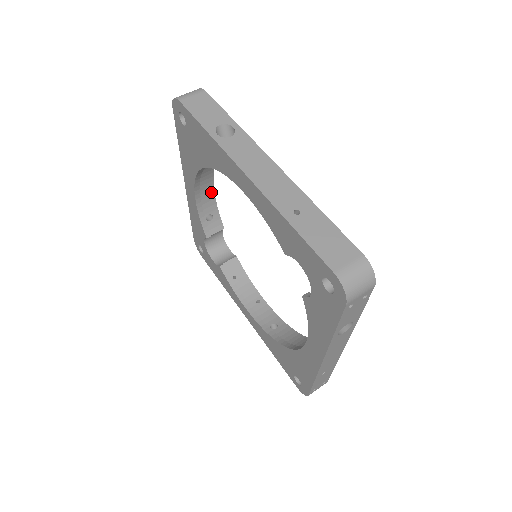
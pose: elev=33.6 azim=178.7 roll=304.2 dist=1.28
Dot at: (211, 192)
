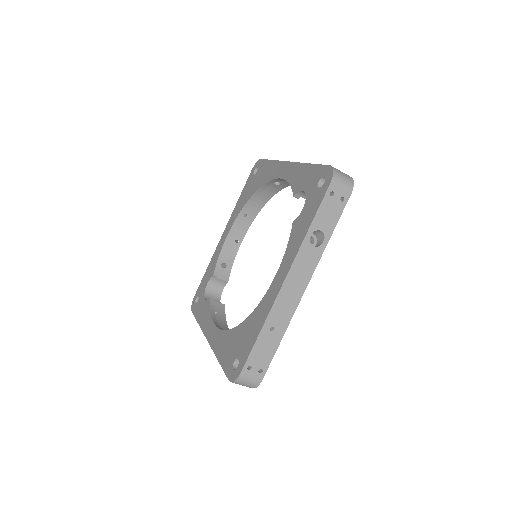
Dot at: (237, 247)
